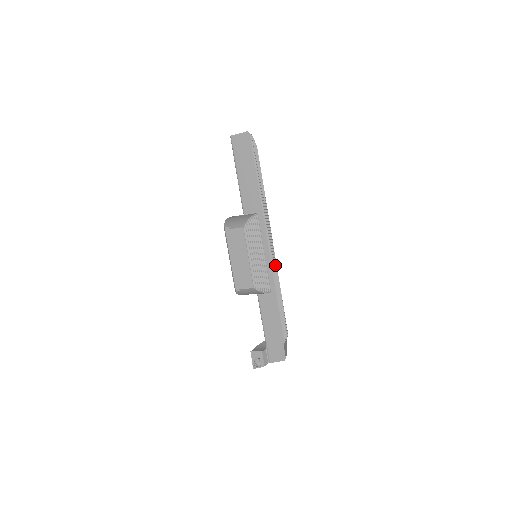
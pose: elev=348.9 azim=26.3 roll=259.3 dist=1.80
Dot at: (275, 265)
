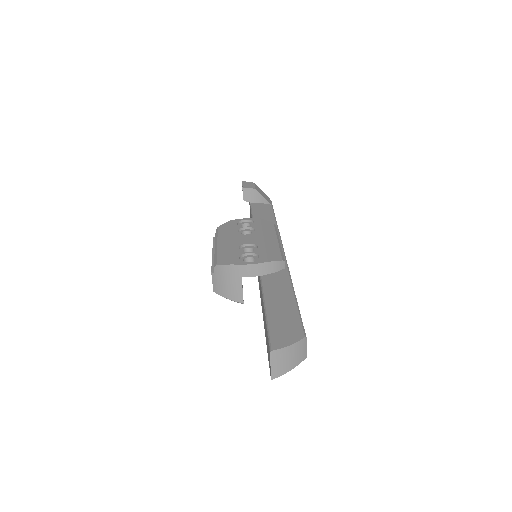
Dot at: occluded
